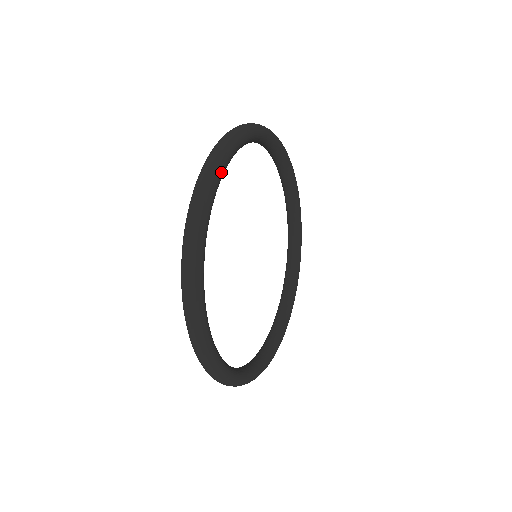
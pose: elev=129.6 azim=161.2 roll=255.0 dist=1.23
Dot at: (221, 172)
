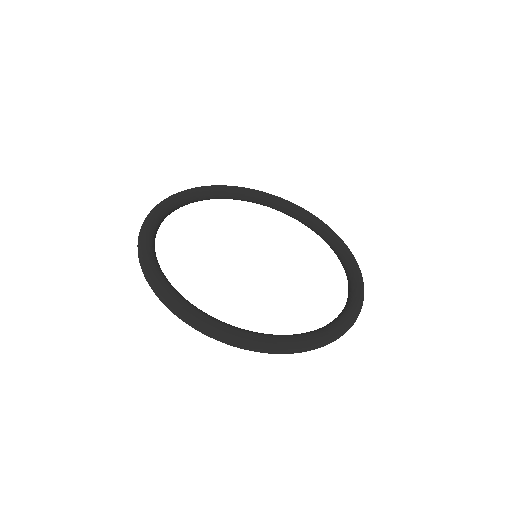
Dot at: (174, 197)
